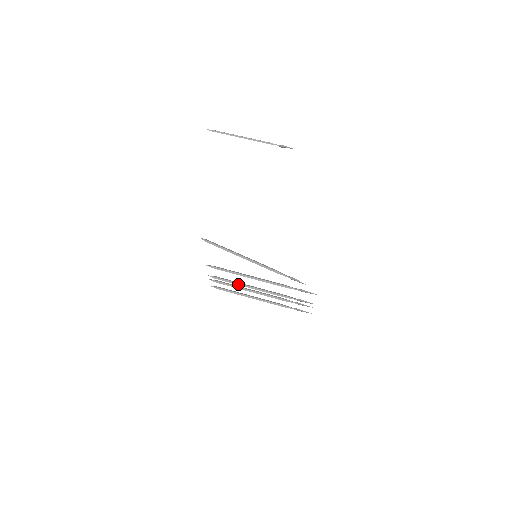
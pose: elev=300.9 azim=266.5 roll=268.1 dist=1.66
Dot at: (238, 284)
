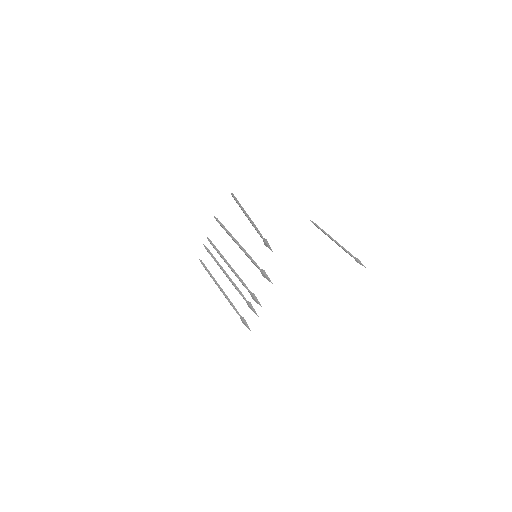
Dot at: (220, 254)
